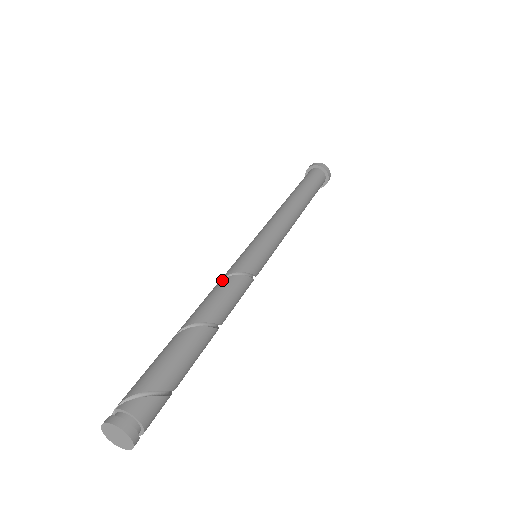
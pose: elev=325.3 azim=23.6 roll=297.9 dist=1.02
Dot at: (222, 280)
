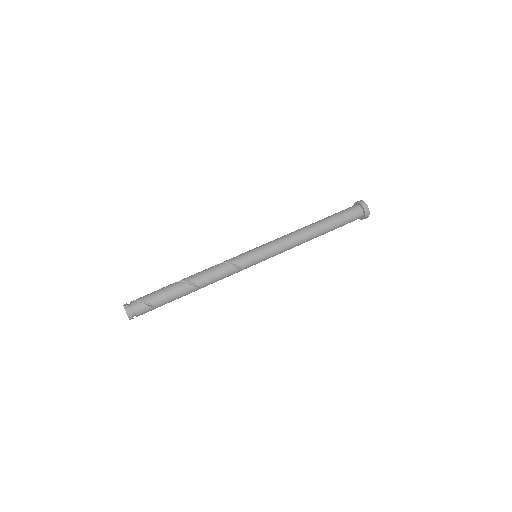
Dot at: (219, 264)
